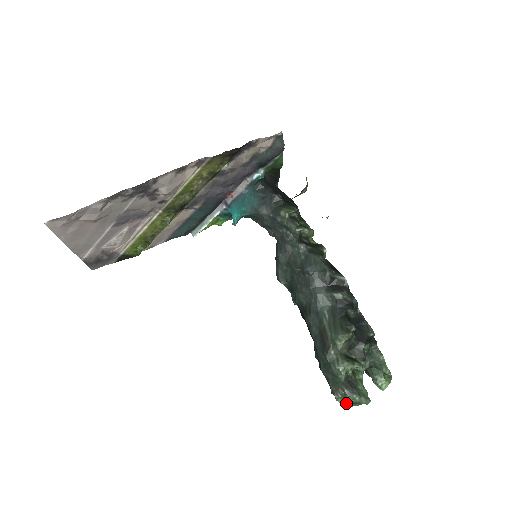
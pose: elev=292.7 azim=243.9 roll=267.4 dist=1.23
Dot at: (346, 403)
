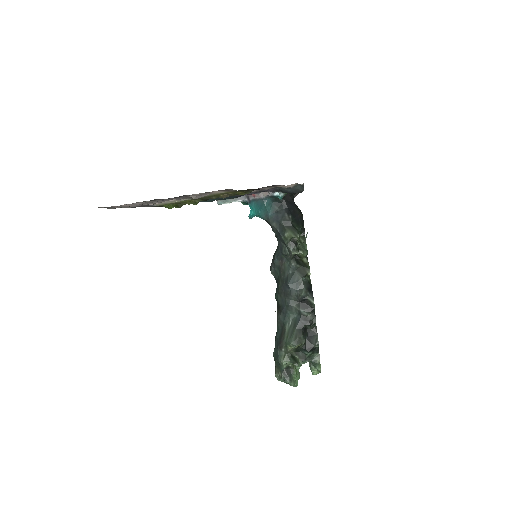
Dot at: (281, 381)
